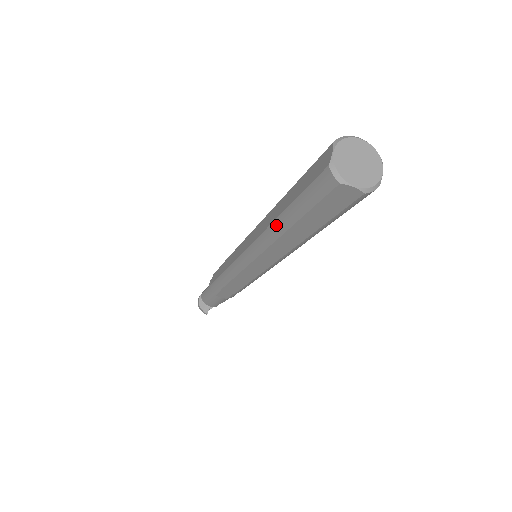
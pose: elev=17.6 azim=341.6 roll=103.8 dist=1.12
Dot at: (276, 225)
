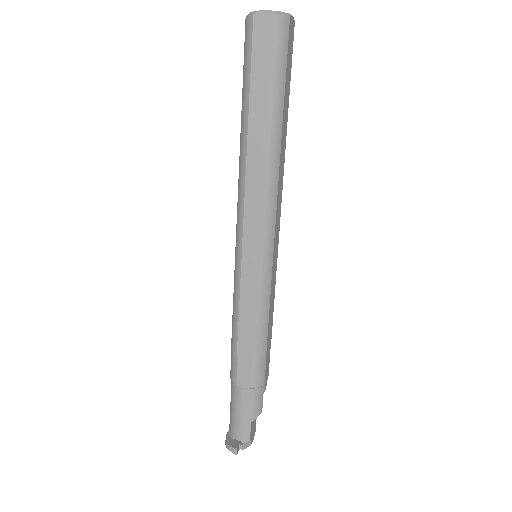
Dot at: (241, 139)
